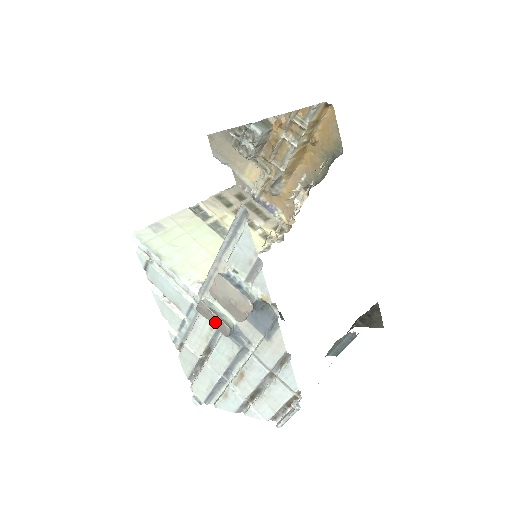
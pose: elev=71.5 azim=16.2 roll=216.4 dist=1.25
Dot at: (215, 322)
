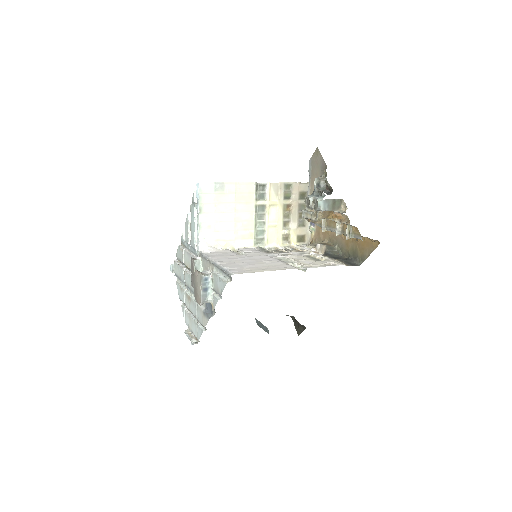
Dot at: (192, 275)
